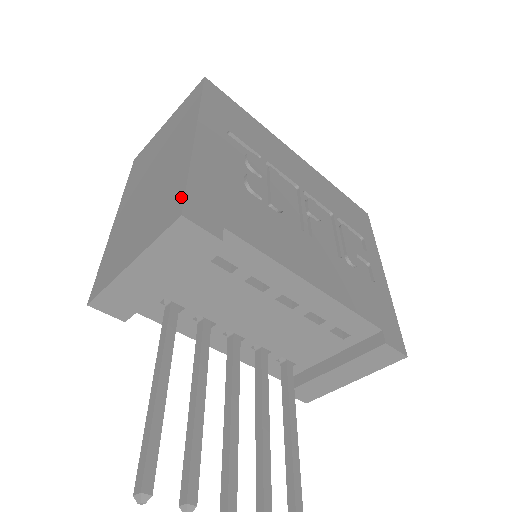
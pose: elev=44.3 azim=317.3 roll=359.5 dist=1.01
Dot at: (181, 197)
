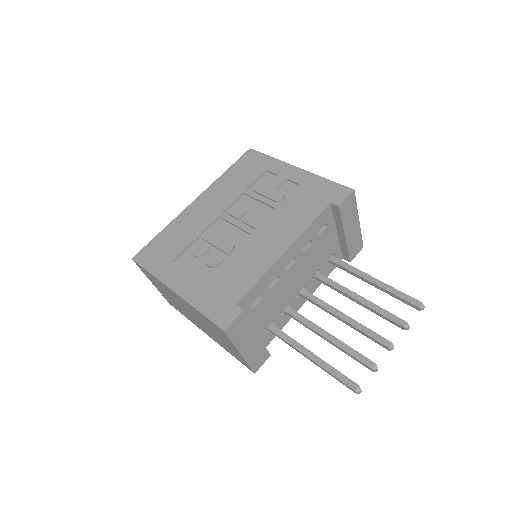
Dot at: (213, 324)
